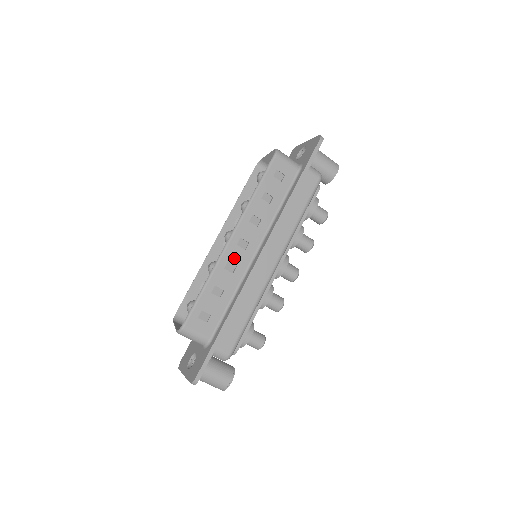
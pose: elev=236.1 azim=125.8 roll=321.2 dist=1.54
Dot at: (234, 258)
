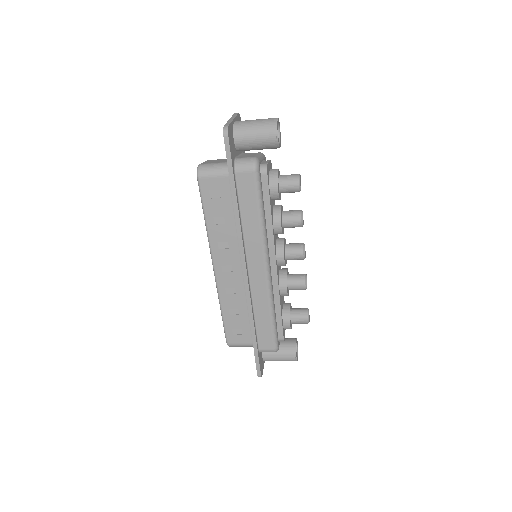
Dot at: (228, 283)
